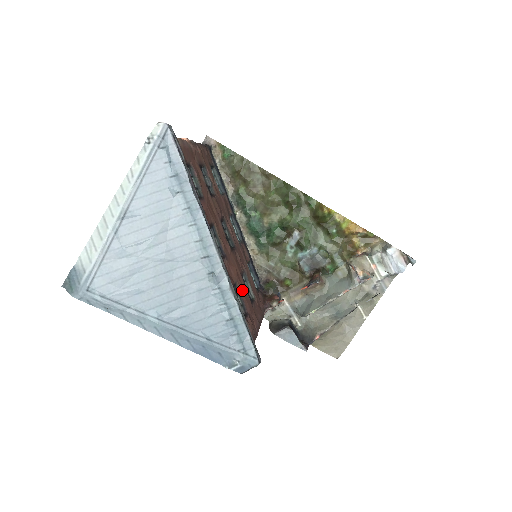
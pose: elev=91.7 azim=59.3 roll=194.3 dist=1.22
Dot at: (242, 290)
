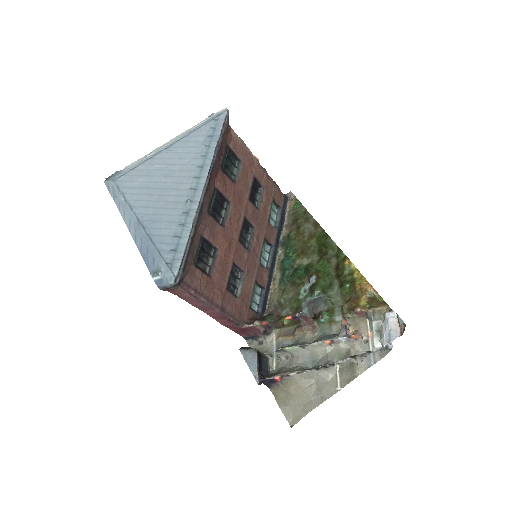
Dot at: (221, 262)
